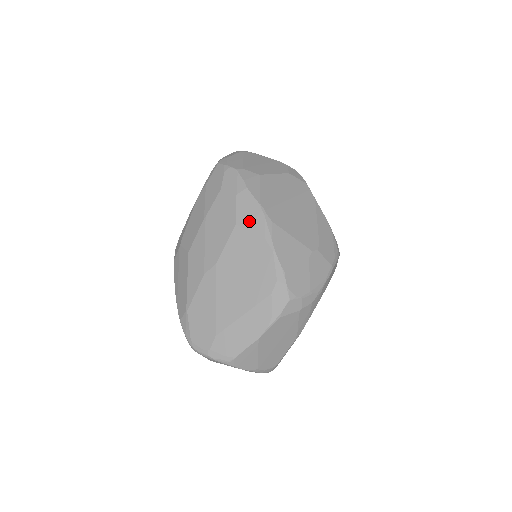
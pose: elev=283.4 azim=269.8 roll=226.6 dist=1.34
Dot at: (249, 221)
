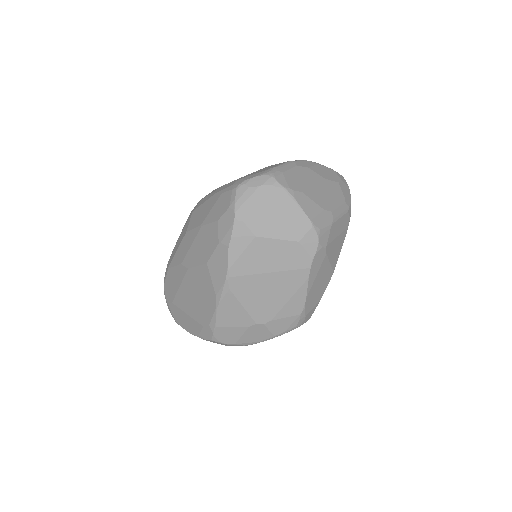
Dot at: (215, 272)
